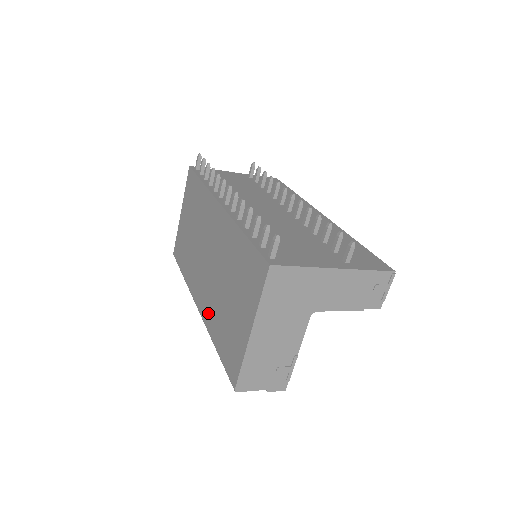
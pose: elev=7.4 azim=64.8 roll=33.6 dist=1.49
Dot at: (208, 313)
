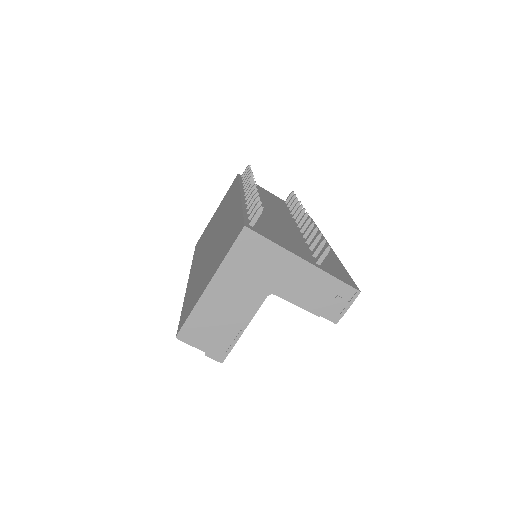
Dot at: (192, 281)
